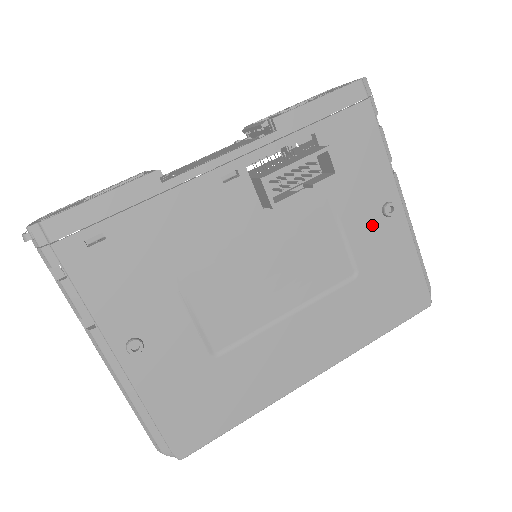
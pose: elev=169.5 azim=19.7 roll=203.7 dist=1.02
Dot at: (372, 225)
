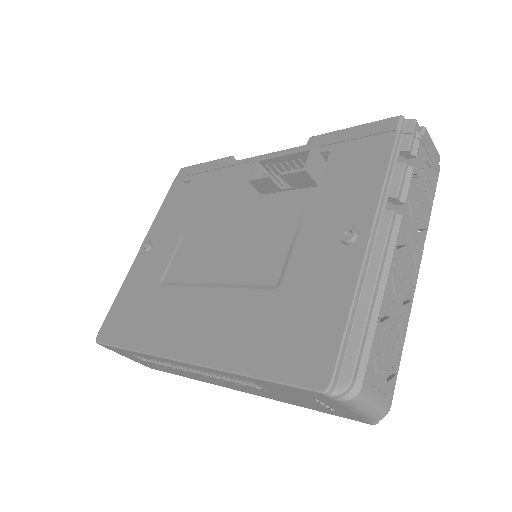
Dot at: (324, 245)
